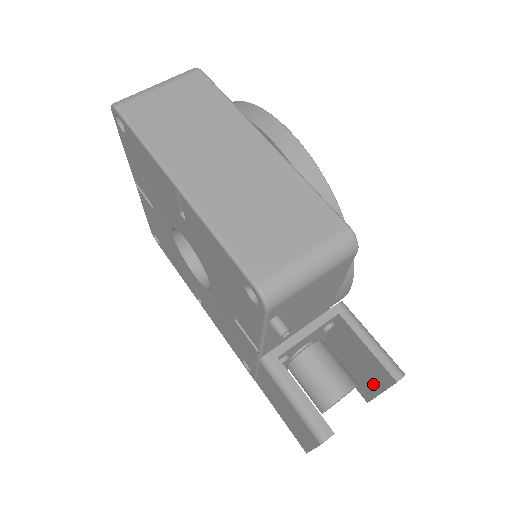
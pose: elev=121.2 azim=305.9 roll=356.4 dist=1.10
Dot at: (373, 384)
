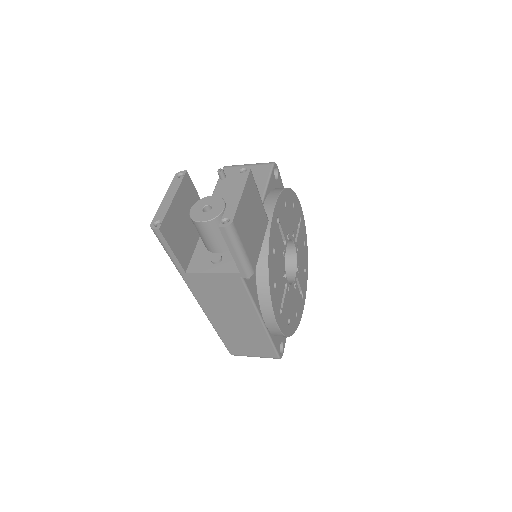
Dot at: occluded
